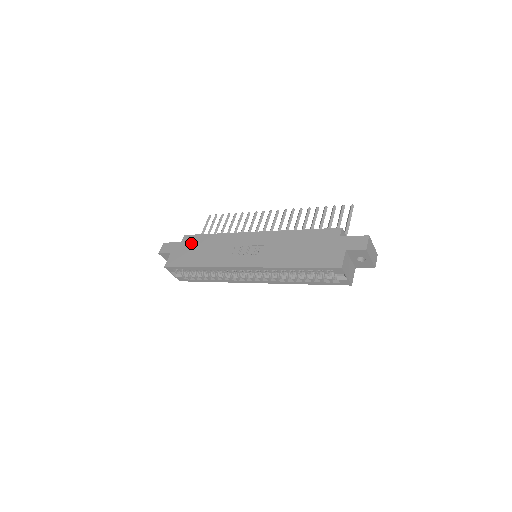
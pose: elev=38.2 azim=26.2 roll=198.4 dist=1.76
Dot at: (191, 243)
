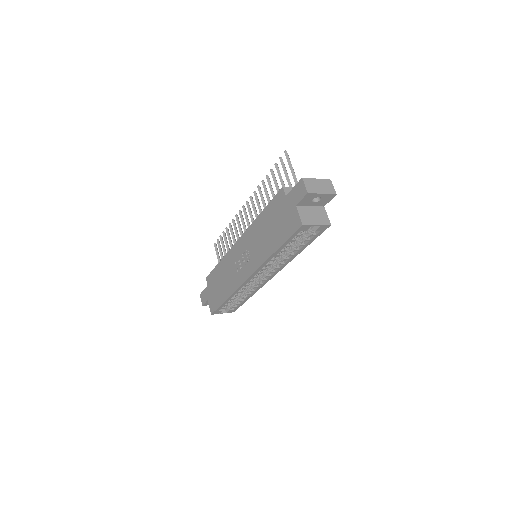
Dot at: (212, 282)
